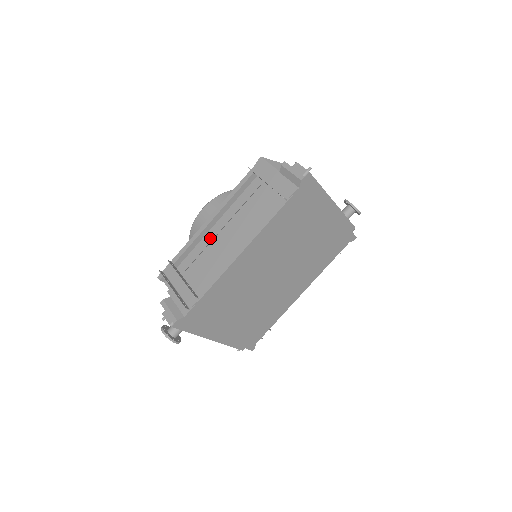
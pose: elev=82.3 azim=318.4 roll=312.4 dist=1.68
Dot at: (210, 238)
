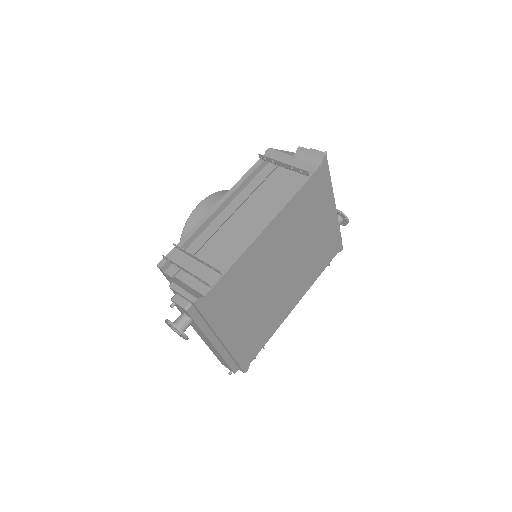
Dot at: (220, 223)
